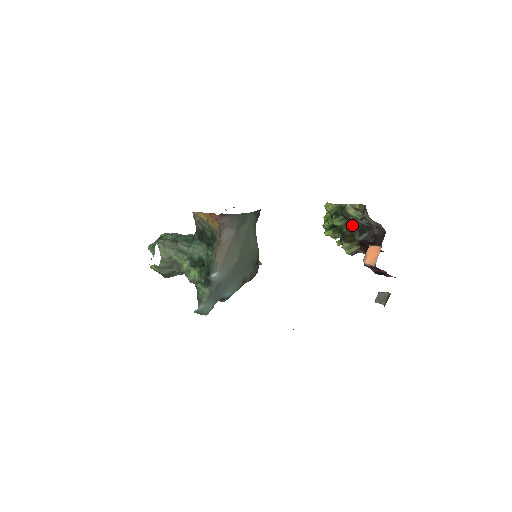
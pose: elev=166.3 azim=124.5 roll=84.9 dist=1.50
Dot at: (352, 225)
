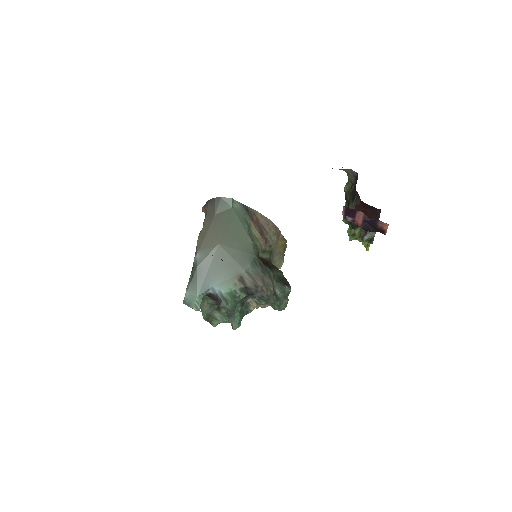
Dot at: (349, 201)
